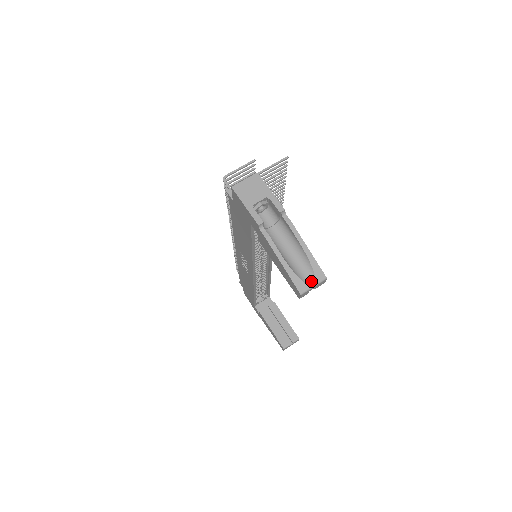
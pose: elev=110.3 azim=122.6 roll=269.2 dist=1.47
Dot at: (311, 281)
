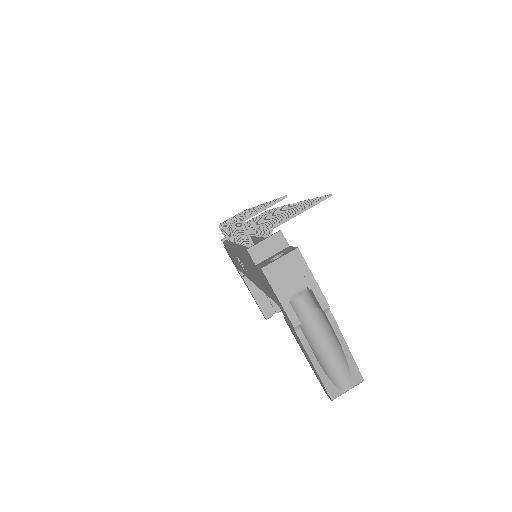
Dot at: (346, 385)
